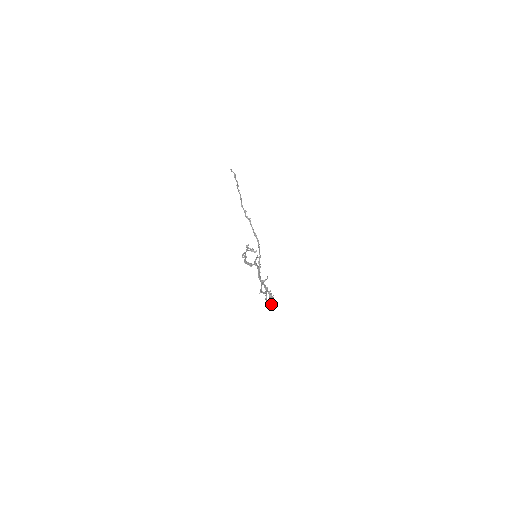
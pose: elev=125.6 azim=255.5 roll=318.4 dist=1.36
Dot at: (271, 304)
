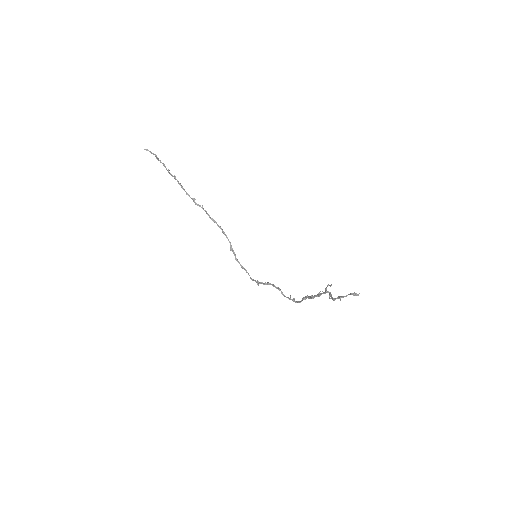
Dot at: (301, 301)
